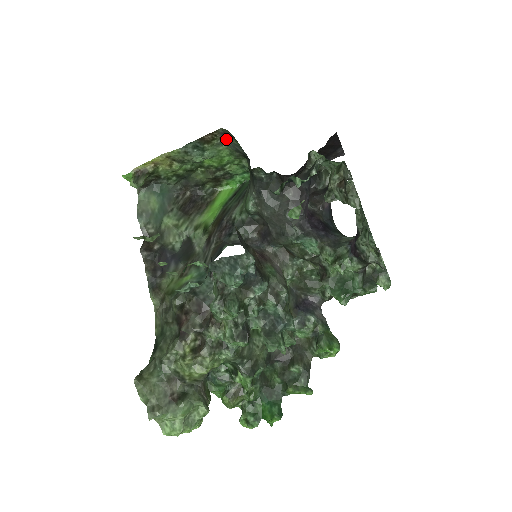
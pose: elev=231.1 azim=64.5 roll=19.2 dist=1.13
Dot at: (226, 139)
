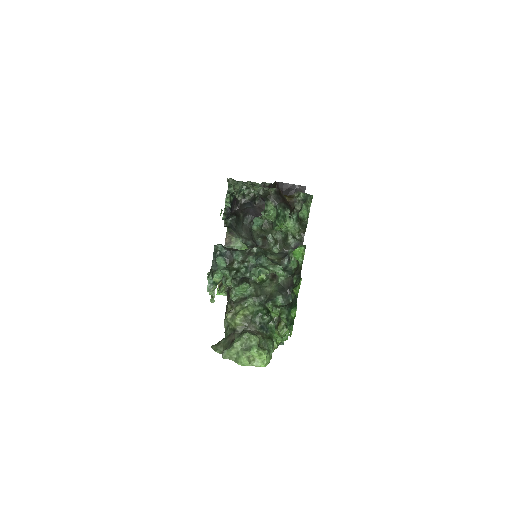
Dot at: (234, 234)
